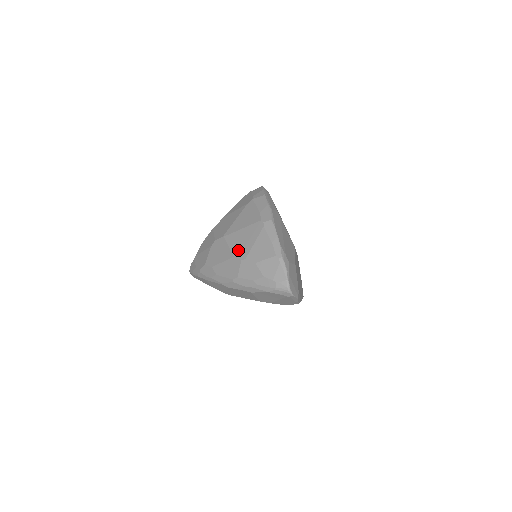
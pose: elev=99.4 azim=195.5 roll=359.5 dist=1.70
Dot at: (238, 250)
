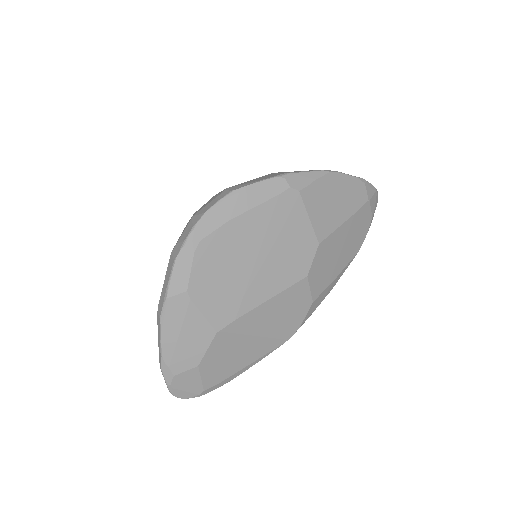
Dot at: occluded
